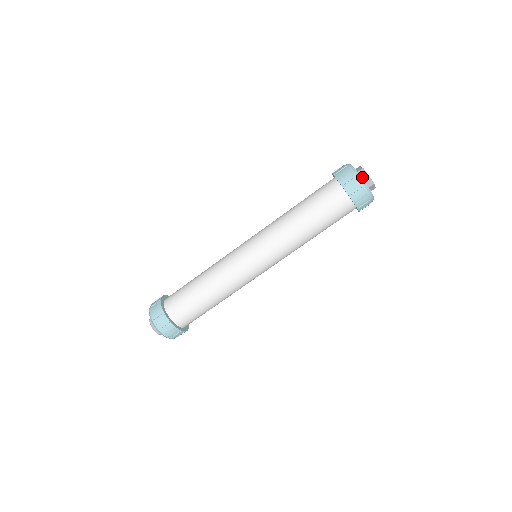
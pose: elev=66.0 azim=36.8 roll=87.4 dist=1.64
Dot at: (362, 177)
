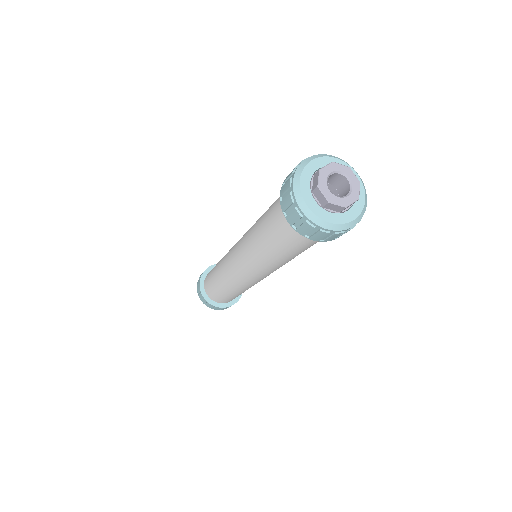
Dot at: (320, 203)
